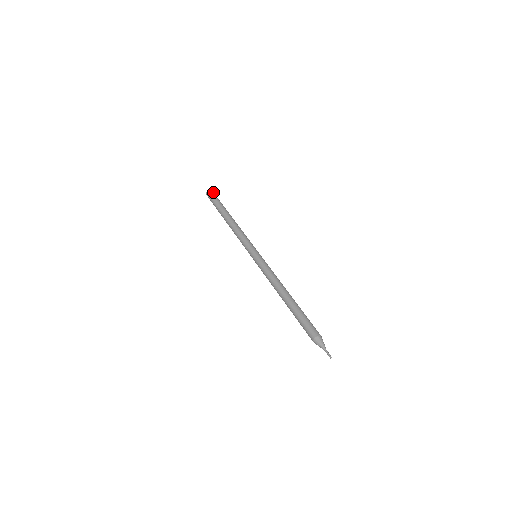
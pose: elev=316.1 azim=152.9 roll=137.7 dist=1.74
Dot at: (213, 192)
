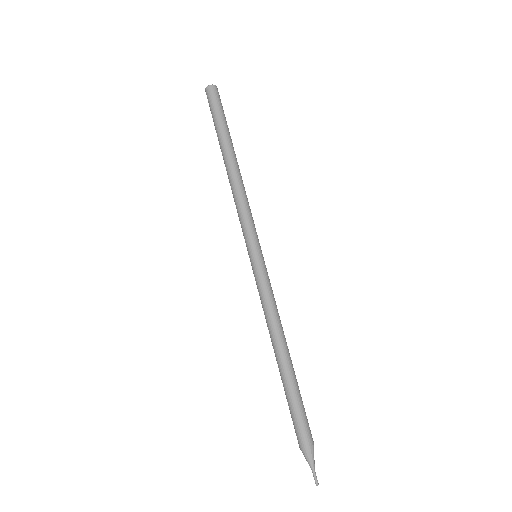
Dot at: (217, 91)
